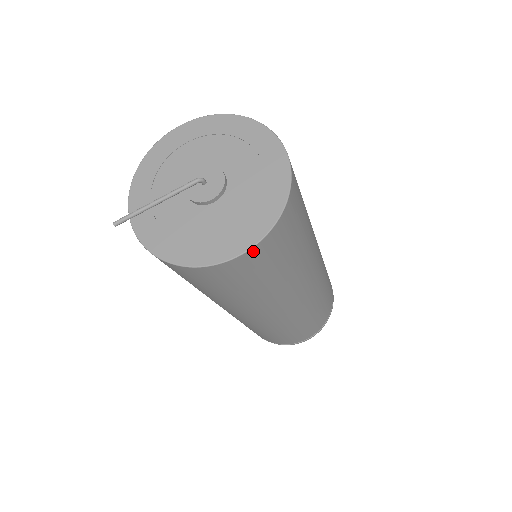
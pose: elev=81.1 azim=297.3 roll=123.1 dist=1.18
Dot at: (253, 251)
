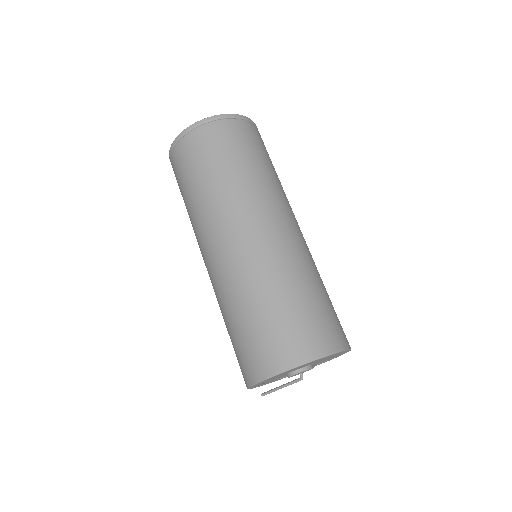
Dot at: occluded
